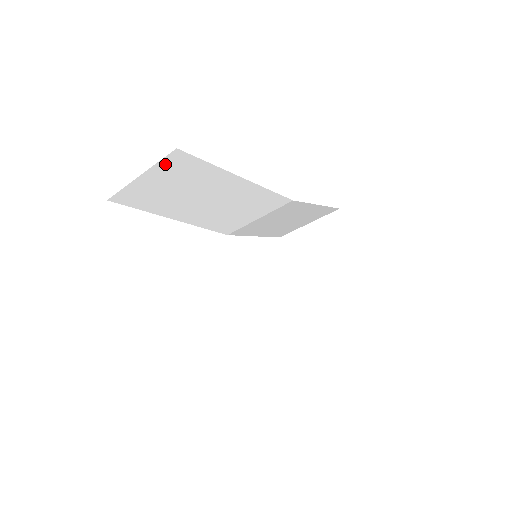
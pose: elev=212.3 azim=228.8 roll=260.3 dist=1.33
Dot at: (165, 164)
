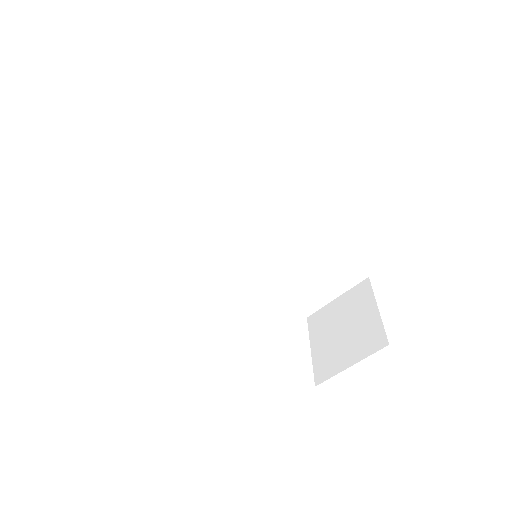
Dot at: (187, 128)
